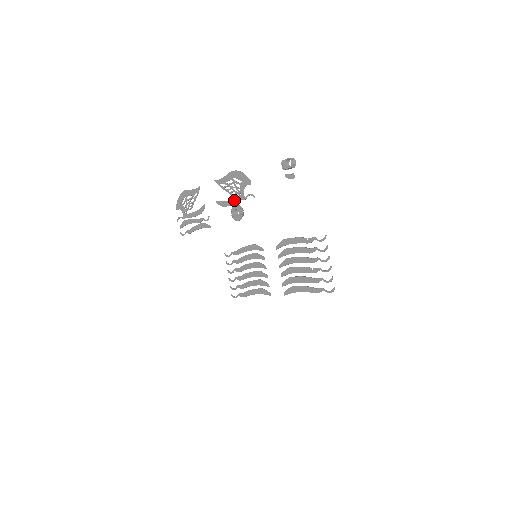
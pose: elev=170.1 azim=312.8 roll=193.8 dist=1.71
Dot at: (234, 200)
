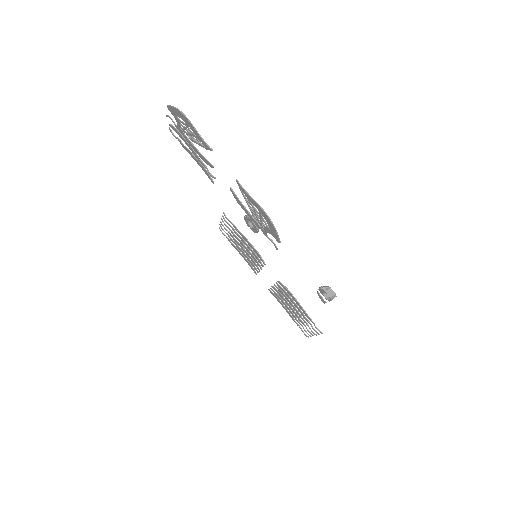
Dot at: (253, 220)
